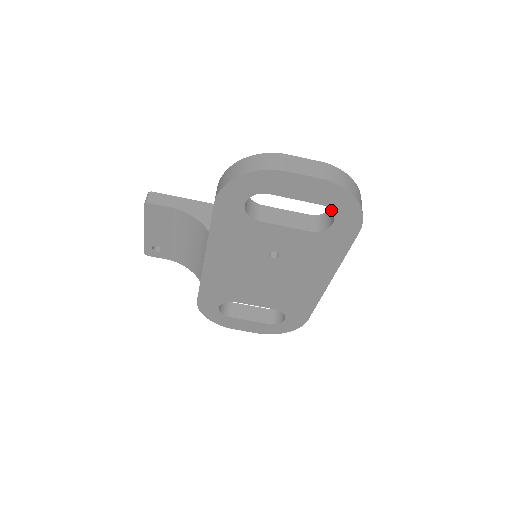
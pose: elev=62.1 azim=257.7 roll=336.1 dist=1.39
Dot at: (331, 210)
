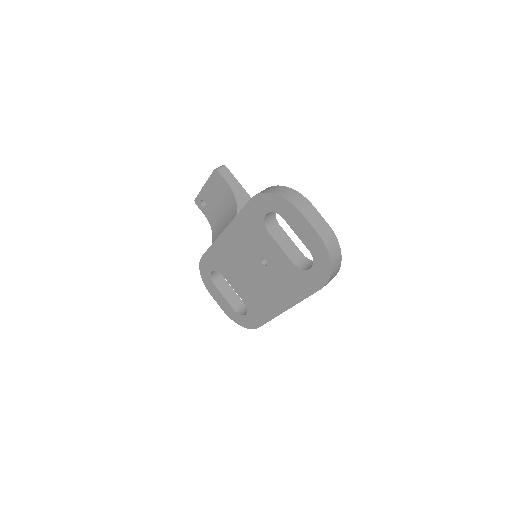
Dot at: (313, 259)
